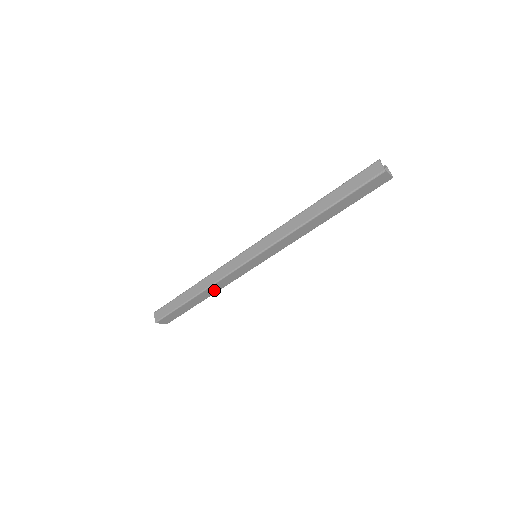
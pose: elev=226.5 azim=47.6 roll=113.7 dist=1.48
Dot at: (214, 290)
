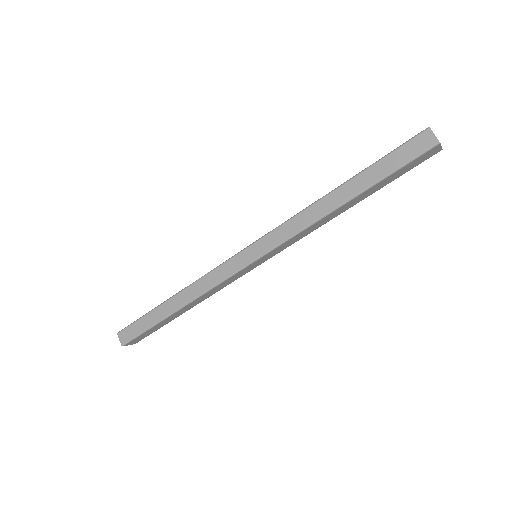
Dot at: (199, 300)
